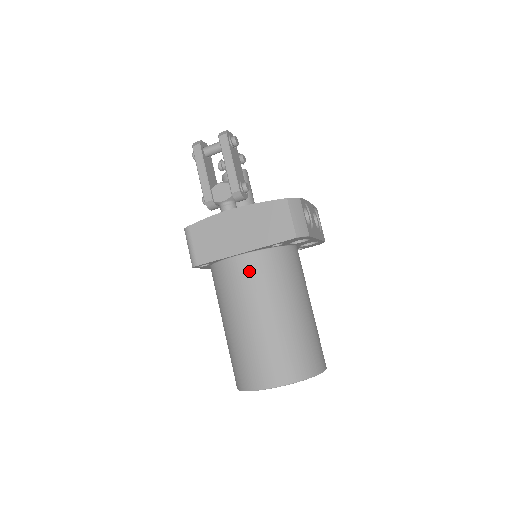
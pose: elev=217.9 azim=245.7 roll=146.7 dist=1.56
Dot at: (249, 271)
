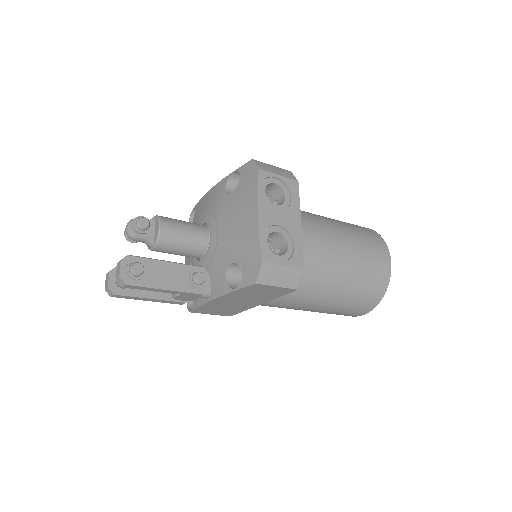
Dot at: (276, 302)
